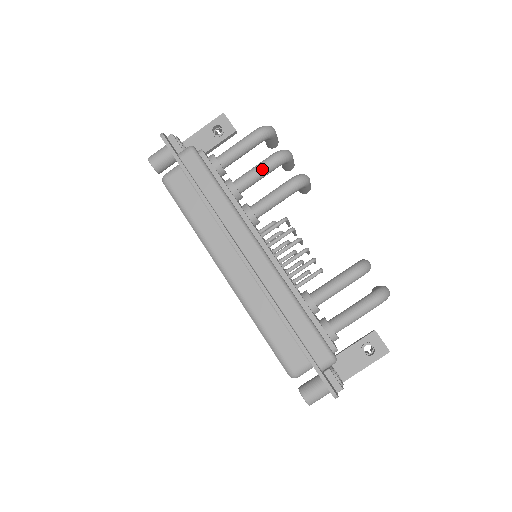
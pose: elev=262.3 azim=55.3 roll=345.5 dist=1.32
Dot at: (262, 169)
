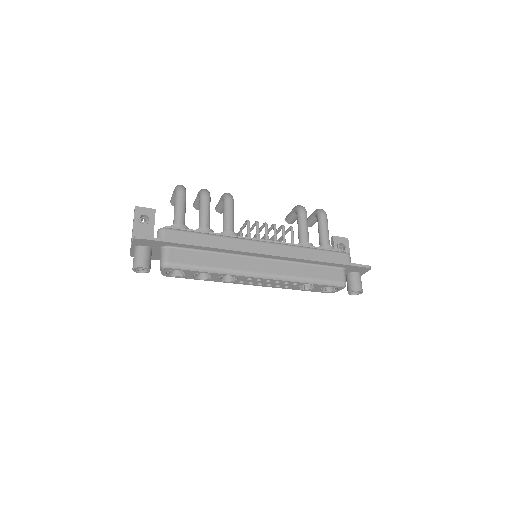
Dot at: (207, 207)
